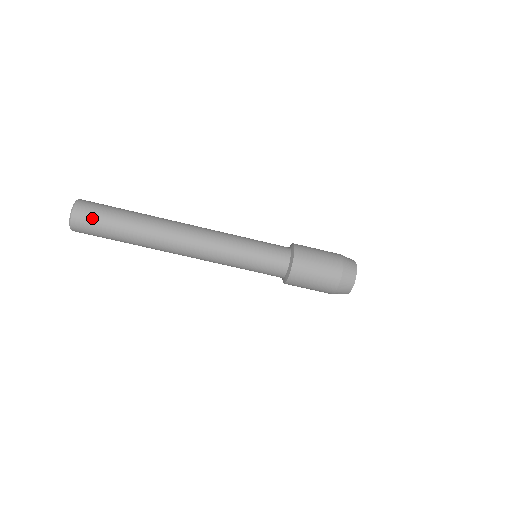
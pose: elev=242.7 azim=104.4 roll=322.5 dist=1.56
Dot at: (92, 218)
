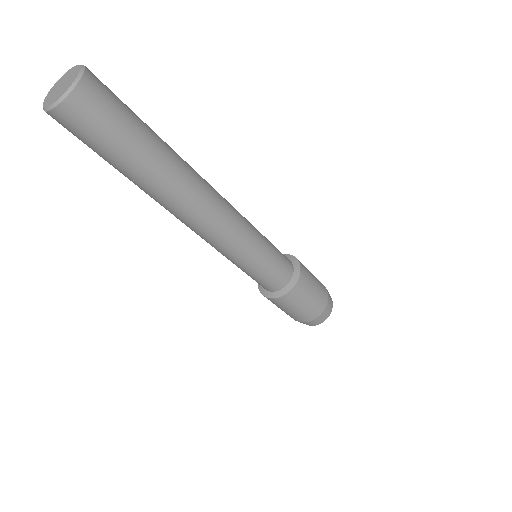
Dot at: (78, 136)
